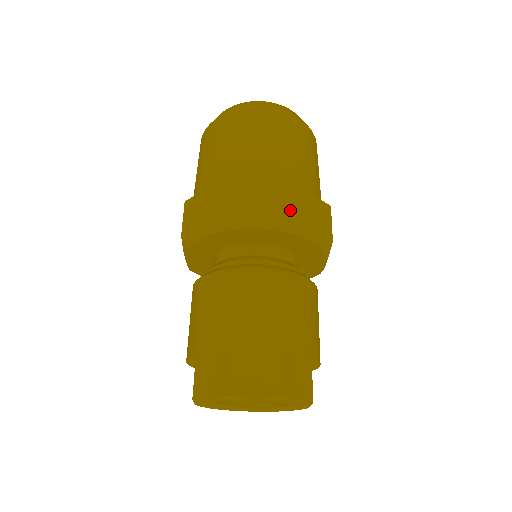
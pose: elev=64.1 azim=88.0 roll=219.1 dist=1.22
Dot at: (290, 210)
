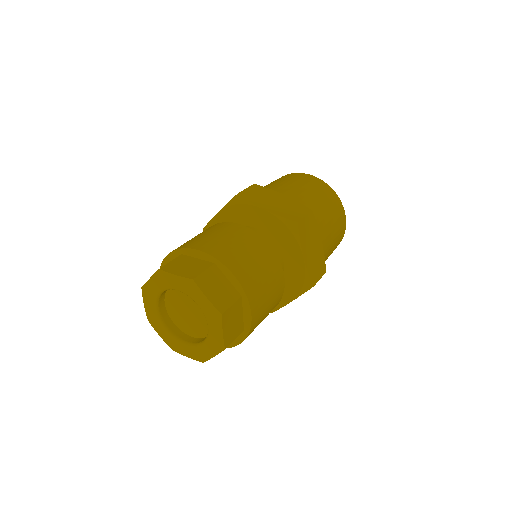
Dot at: (311, 243)
